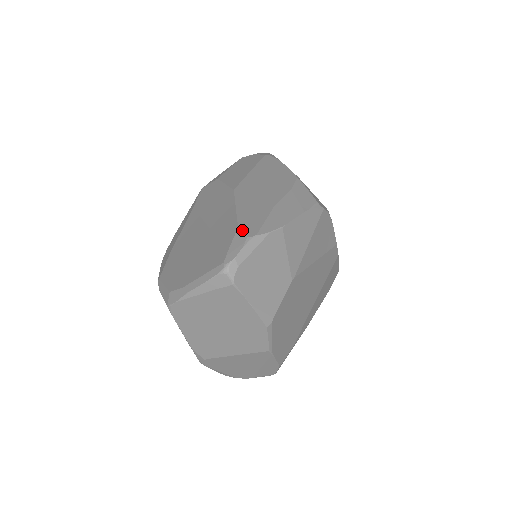
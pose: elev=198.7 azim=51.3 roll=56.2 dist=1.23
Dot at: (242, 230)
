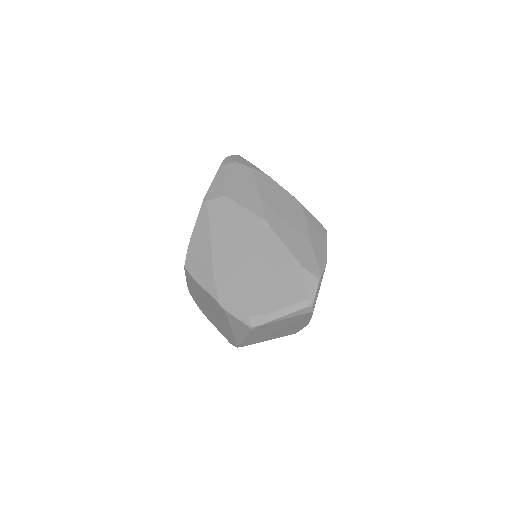
Dot at: (308, 270)
